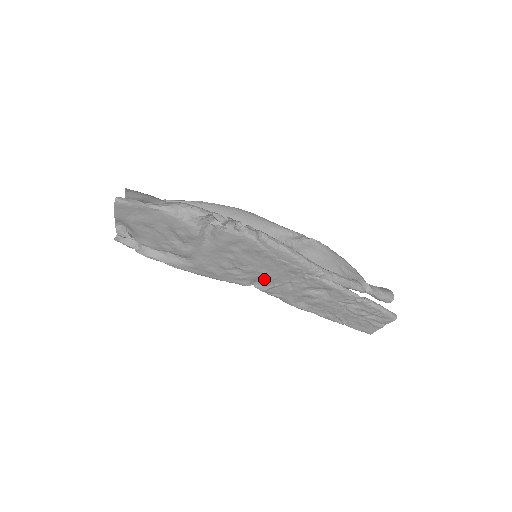
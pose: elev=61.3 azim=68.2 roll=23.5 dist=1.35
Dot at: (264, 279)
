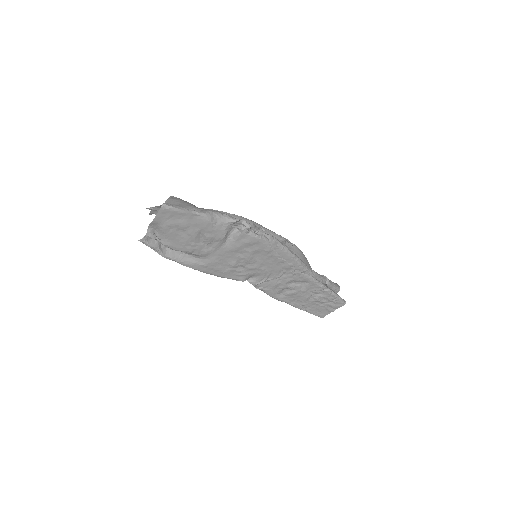
Dot at: (260, 275)
